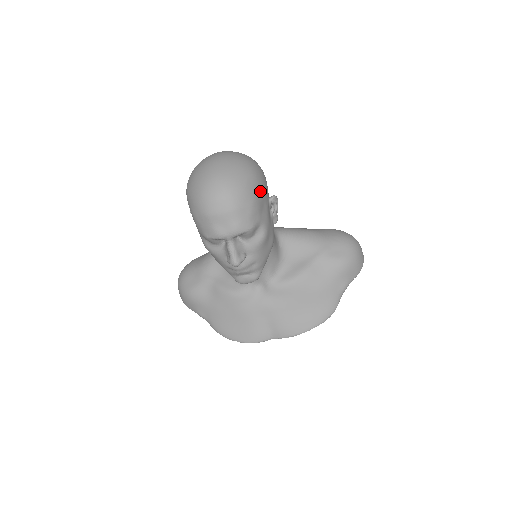
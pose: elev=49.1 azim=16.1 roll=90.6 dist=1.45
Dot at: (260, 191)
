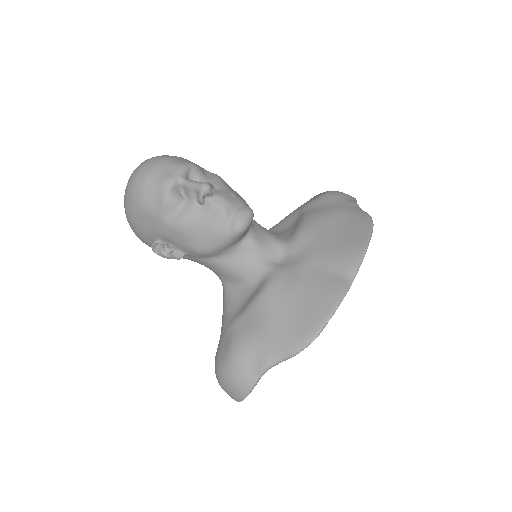
Dot at: occluded
